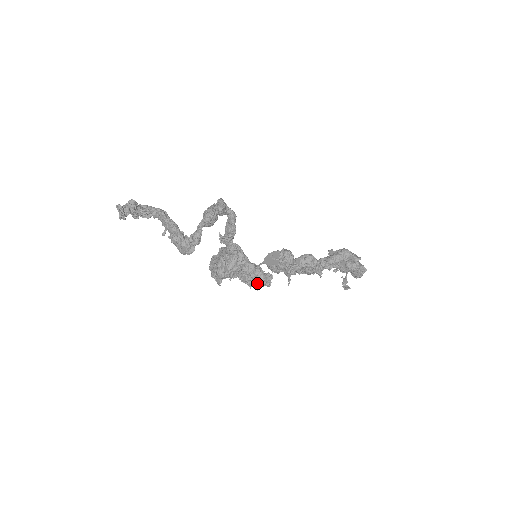
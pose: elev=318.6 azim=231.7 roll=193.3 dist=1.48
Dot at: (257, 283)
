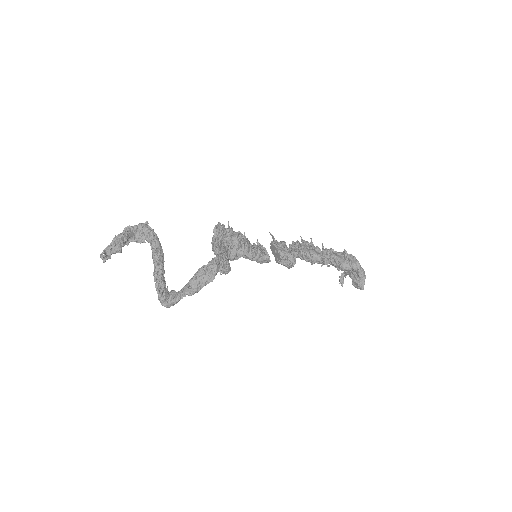
Dot at: occluded
